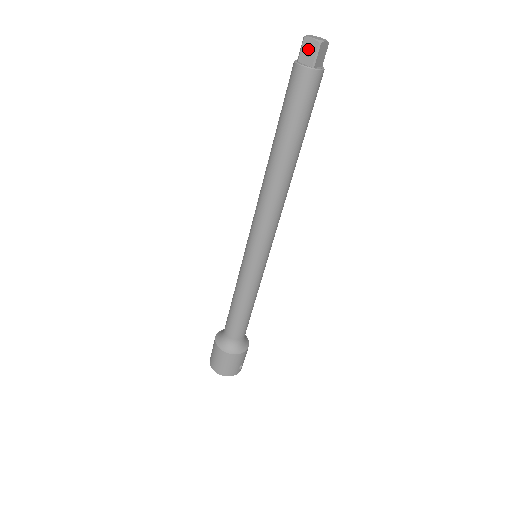
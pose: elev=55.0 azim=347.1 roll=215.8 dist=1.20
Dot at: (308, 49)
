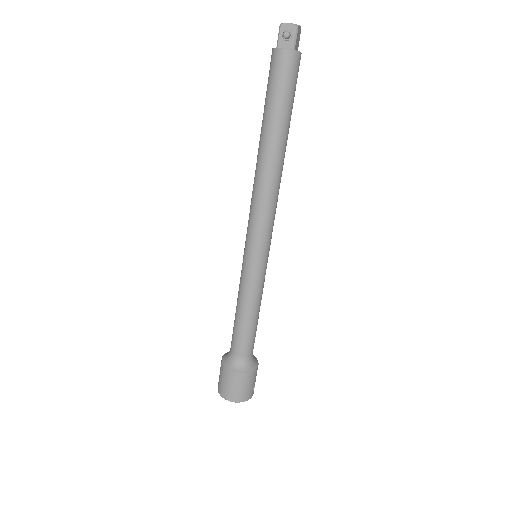
Dot at: (288, 33)
